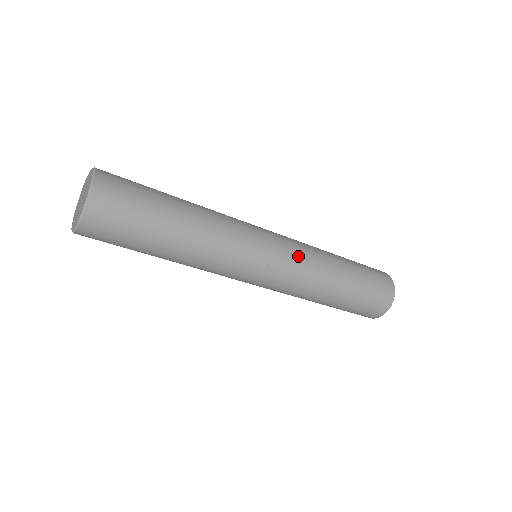
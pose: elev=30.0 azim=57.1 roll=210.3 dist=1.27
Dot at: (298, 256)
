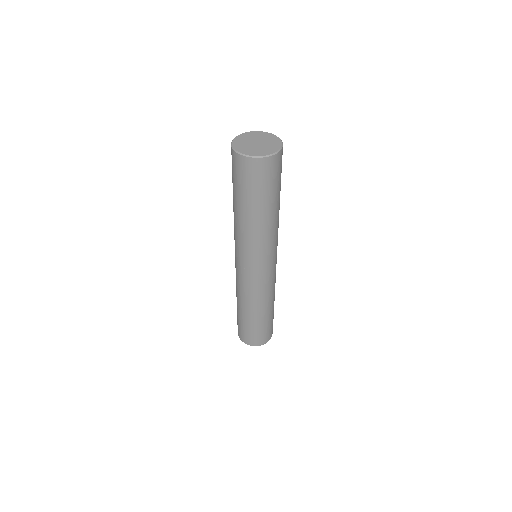
Dot at: (269, 283)
